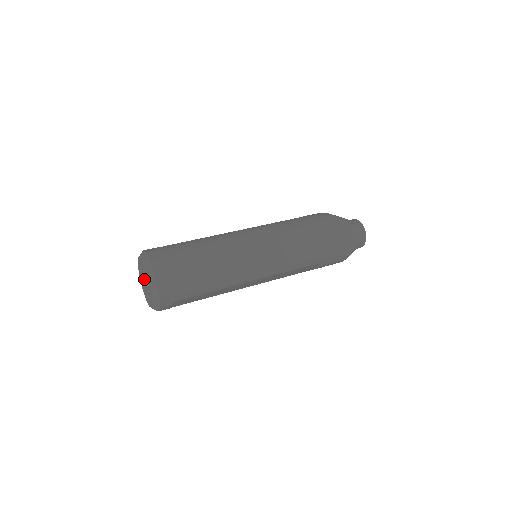
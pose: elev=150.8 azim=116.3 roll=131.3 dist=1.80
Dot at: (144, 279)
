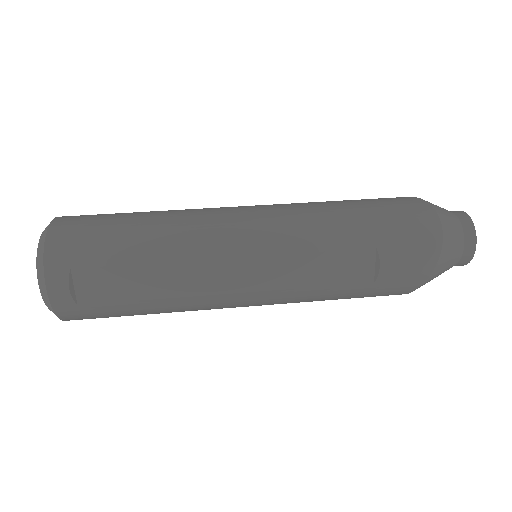
Dot at: occluded
